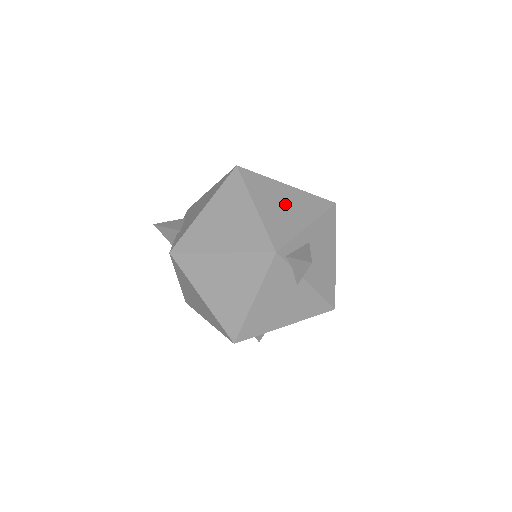
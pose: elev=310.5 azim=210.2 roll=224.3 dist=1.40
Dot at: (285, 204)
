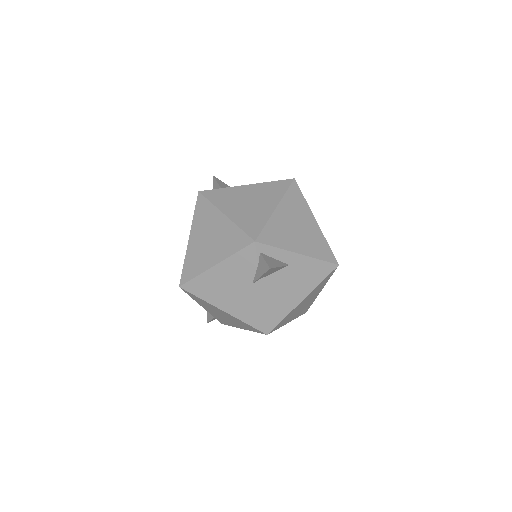
Dot at: (299, 228)
